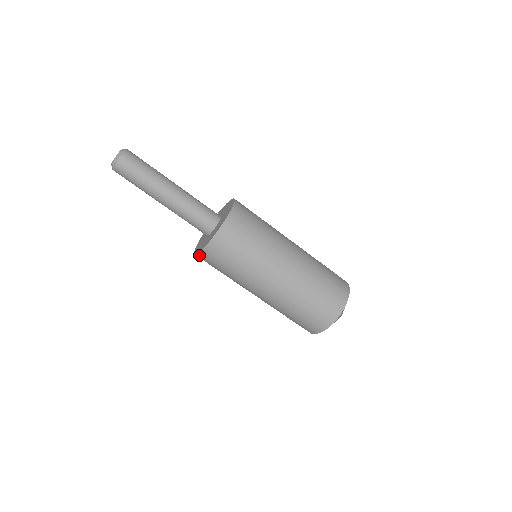
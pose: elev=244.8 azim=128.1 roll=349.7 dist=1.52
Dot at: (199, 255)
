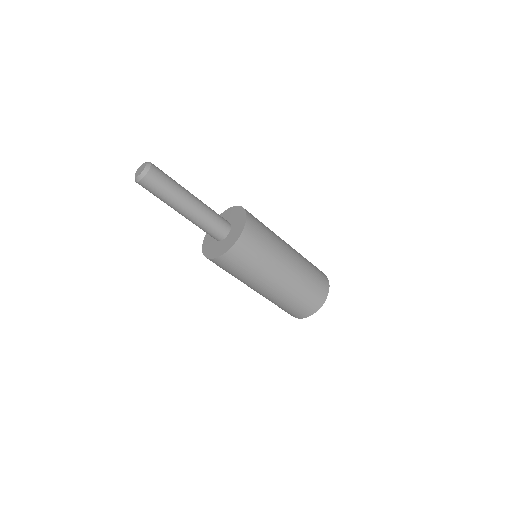
Dot at: (209, 259)
